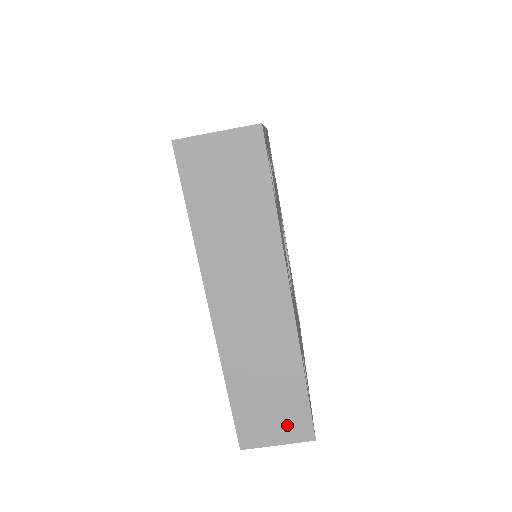
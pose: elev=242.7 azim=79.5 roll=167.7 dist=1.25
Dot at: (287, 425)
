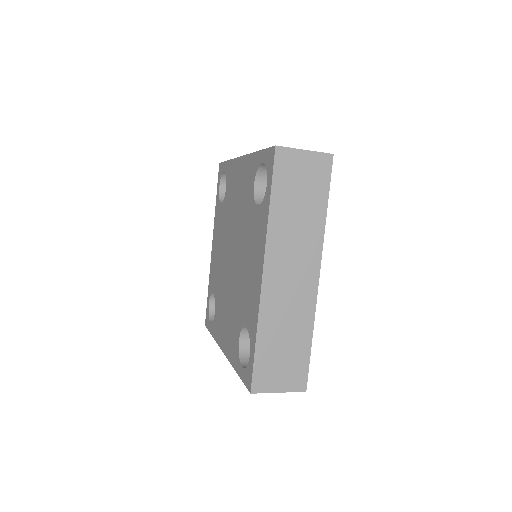
Dot at: (290, 376)
